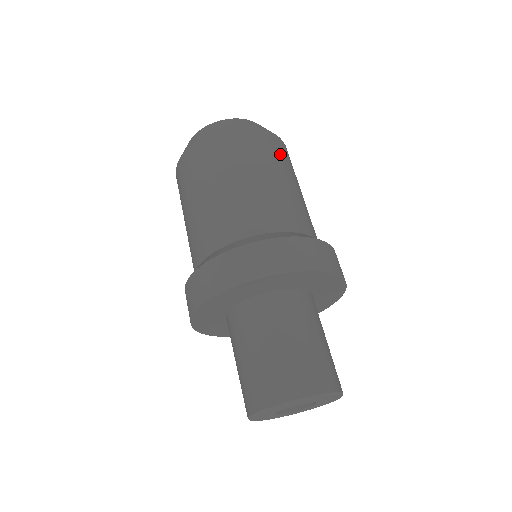
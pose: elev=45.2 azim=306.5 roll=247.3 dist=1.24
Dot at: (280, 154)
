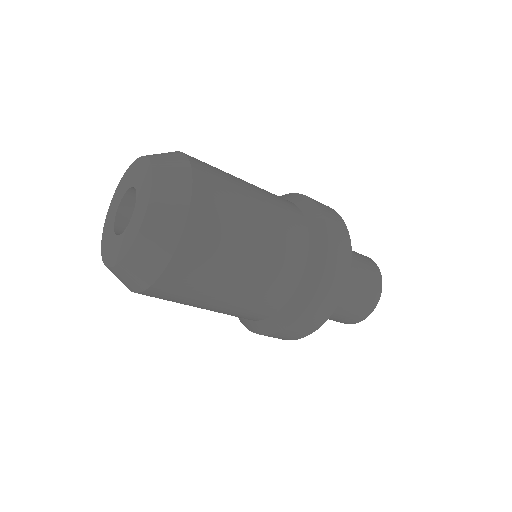
Dot at: (209, 255)
